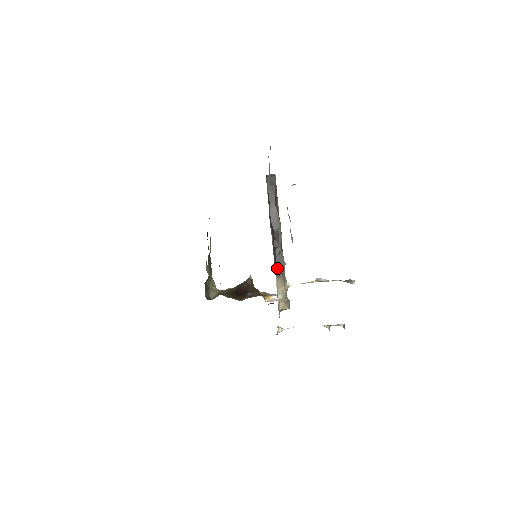
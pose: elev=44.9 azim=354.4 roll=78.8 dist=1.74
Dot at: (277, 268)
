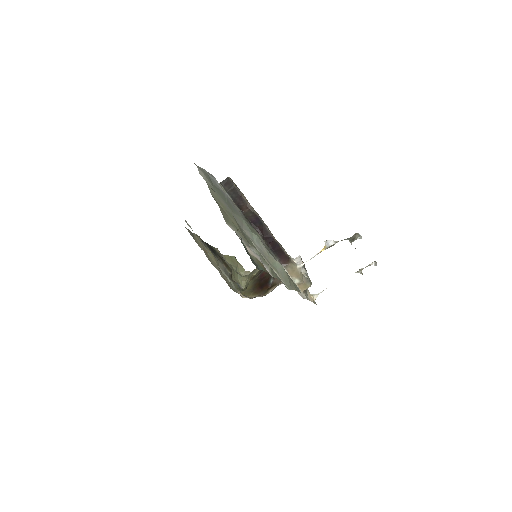
Dot at: (280, 259)
